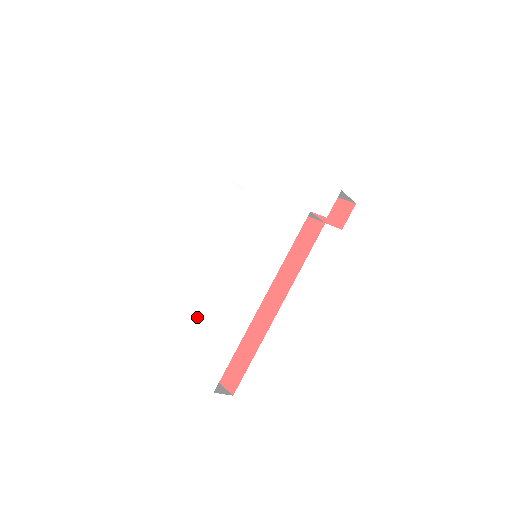
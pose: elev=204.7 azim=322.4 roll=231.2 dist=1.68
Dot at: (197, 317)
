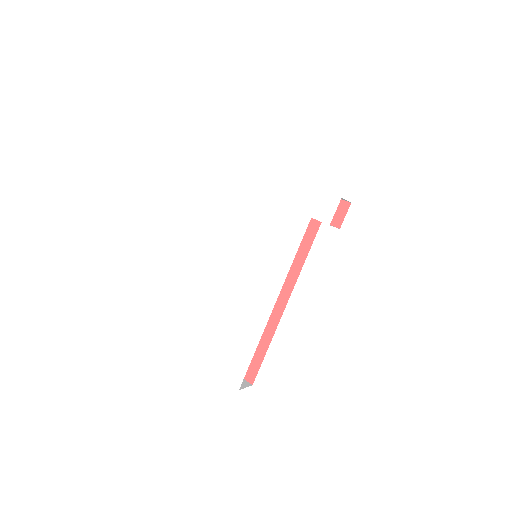
Dot at: (206, 319)
